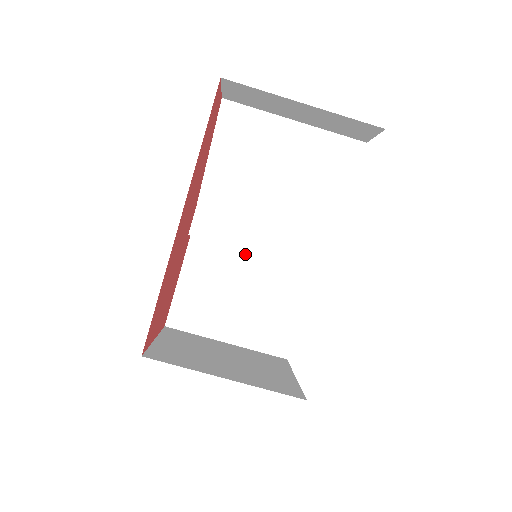
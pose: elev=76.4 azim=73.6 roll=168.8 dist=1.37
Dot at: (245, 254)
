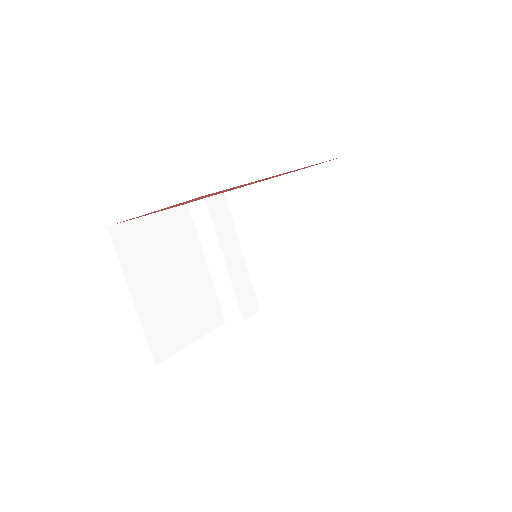
Dot at: (203, 259)
